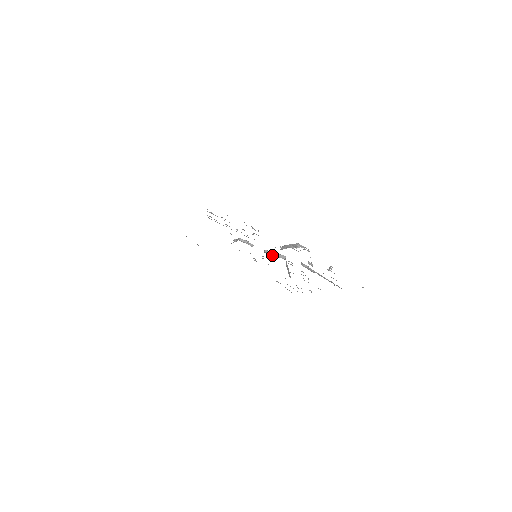
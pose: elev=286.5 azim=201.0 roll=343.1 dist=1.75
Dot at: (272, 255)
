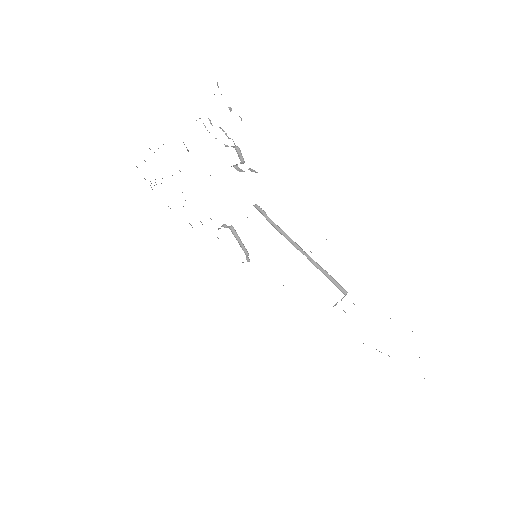
Dot at: occluded
